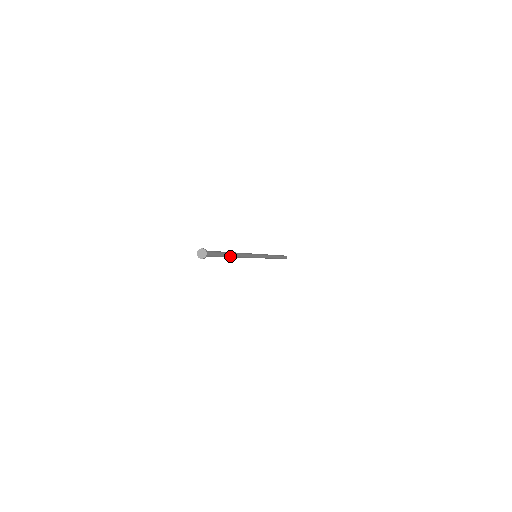
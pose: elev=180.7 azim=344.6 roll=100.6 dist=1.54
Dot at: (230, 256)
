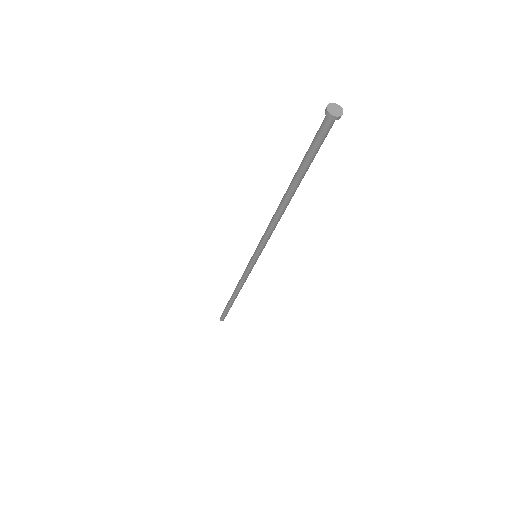
Dot at: (296, 187)
